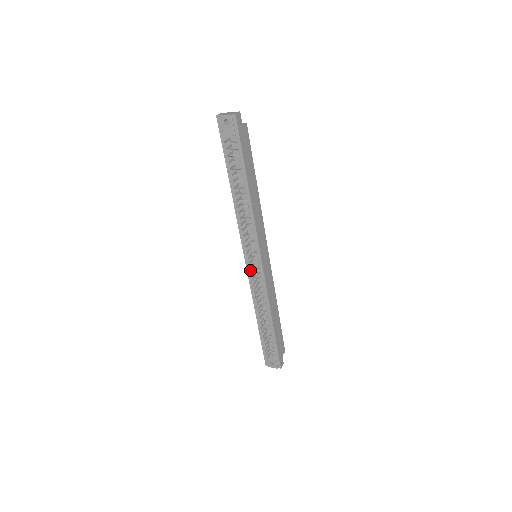
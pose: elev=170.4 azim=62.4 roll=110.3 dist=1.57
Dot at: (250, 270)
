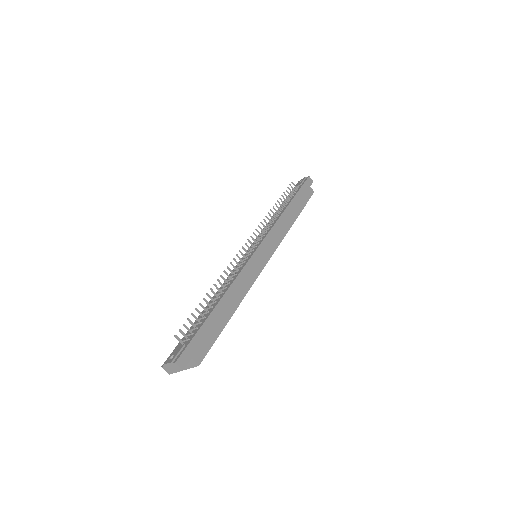
Dot at: occluded
